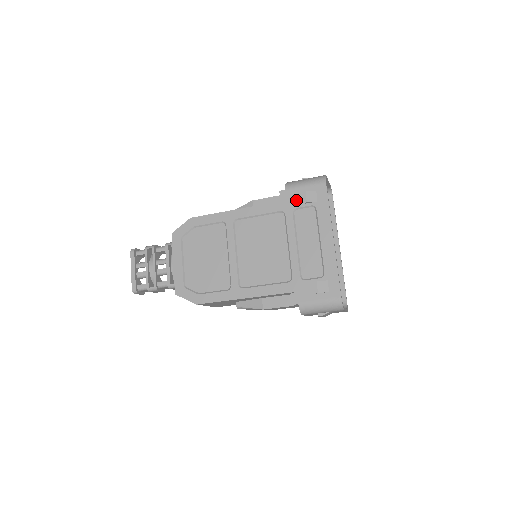
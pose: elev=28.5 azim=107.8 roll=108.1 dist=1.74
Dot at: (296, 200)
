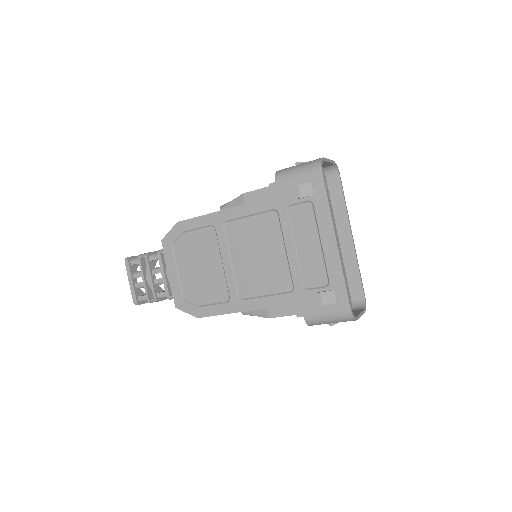
Dot at: (289, 195)
